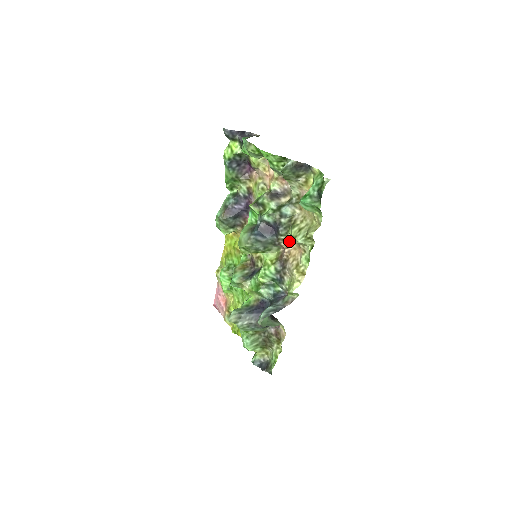
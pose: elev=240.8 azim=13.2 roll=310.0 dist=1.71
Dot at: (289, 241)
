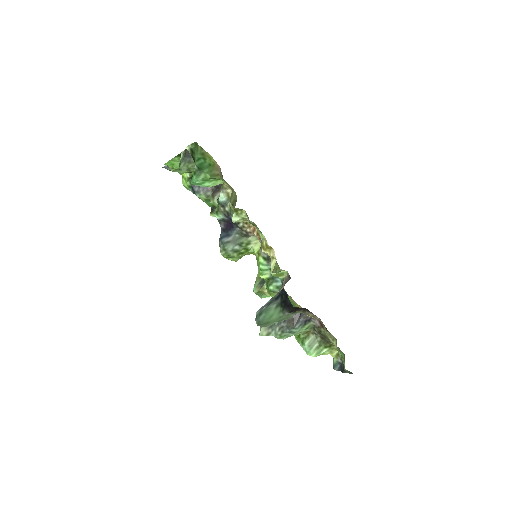
Dot at: (248, 224)
